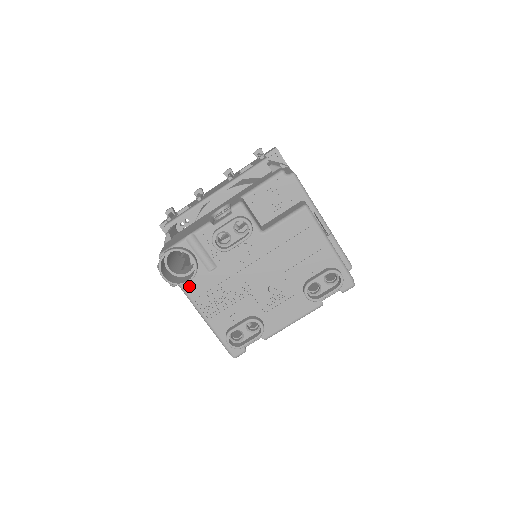
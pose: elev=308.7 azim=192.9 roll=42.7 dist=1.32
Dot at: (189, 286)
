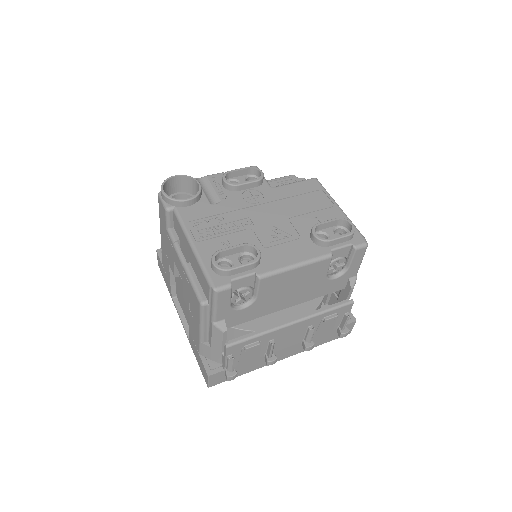
Dot at: (185, 211)
